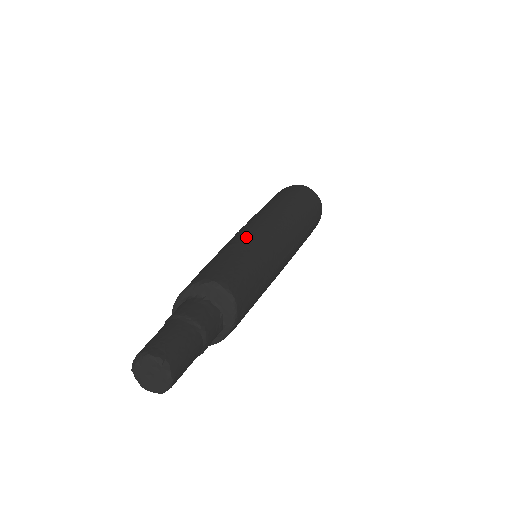
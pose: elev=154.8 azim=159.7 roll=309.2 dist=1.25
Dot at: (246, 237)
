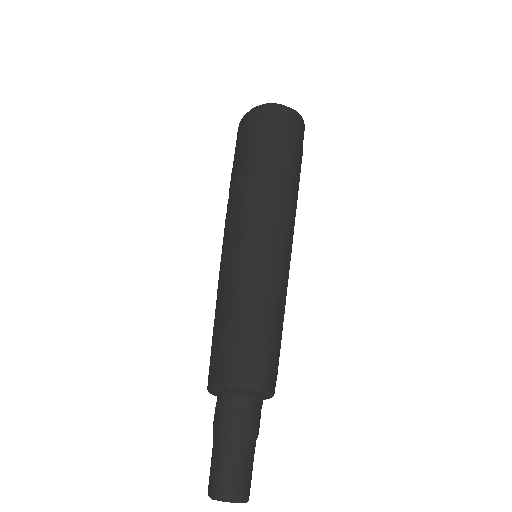
Dot at: (246, 275)
